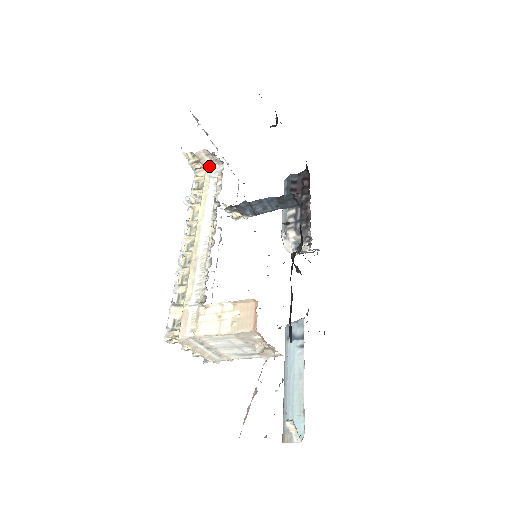
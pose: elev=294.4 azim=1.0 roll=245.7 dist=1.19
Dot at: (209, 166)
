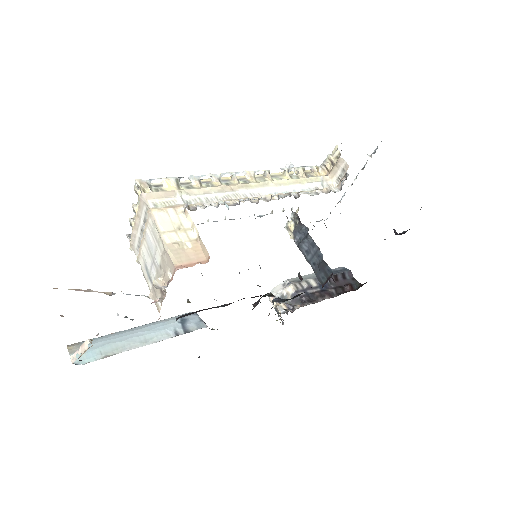
Dot at: (332, 177)
